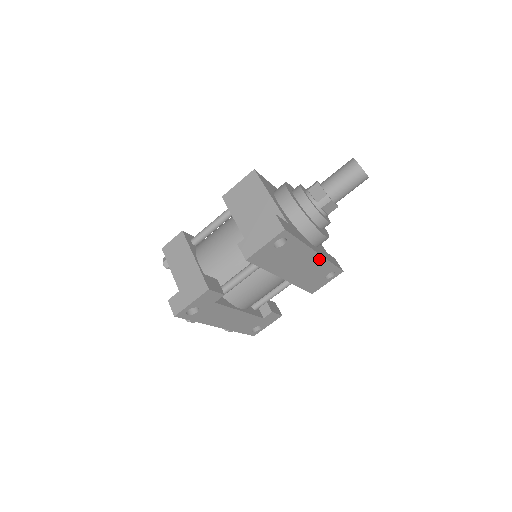
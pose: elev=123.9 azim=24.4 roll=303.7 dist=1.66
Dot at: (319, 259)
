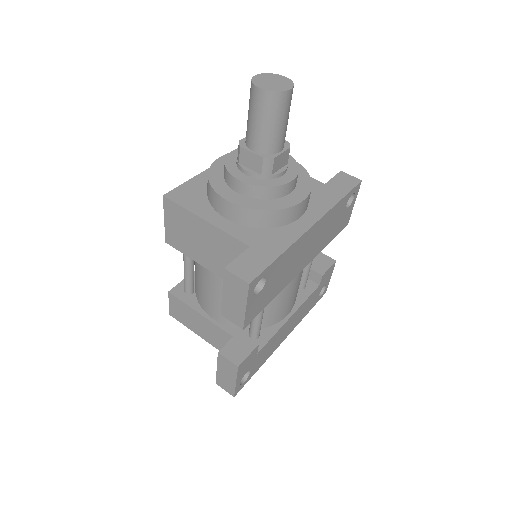
Dot at: (321, 221)
